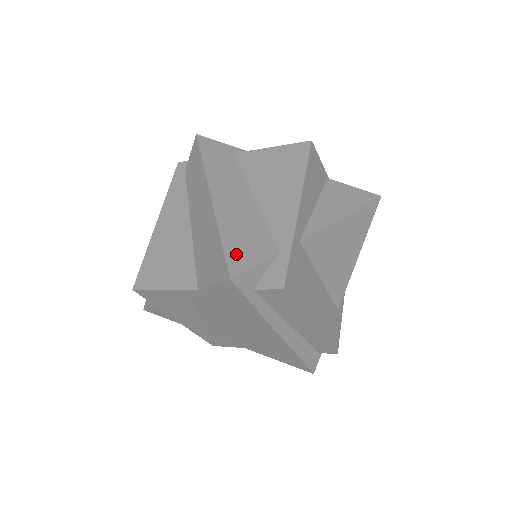
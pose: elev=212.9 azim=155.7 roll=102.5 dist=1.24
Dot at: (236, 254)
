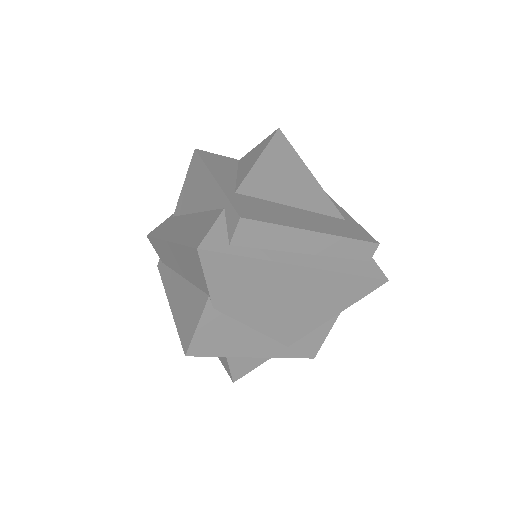
Dot at: (195, 238)
